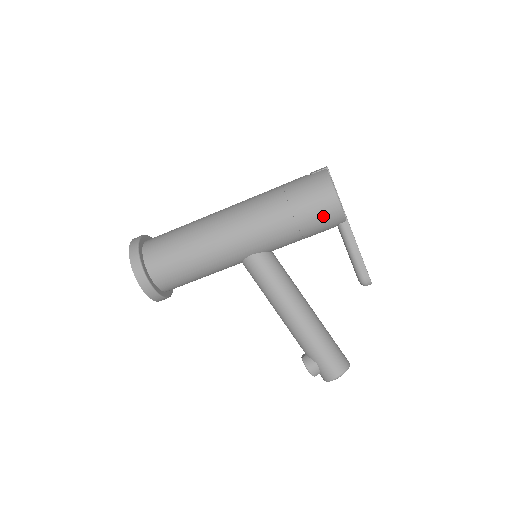
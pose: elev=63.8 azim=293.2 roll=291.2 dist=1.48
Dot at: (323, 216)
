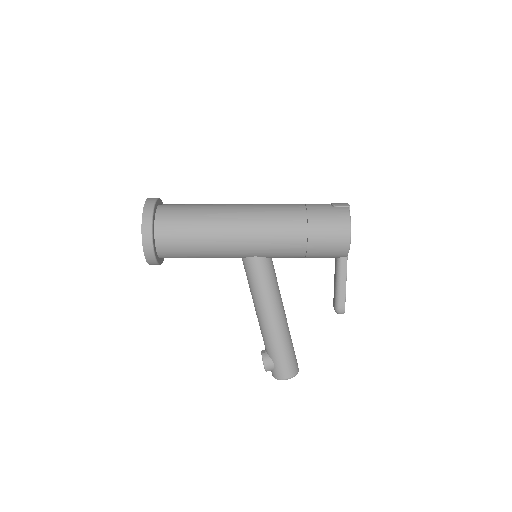
Dot at: (331, 249)
